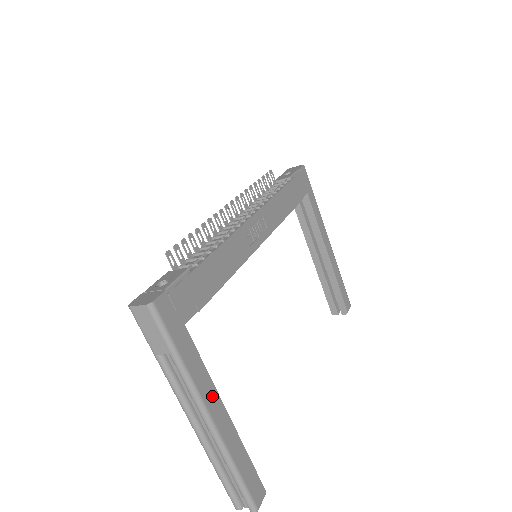
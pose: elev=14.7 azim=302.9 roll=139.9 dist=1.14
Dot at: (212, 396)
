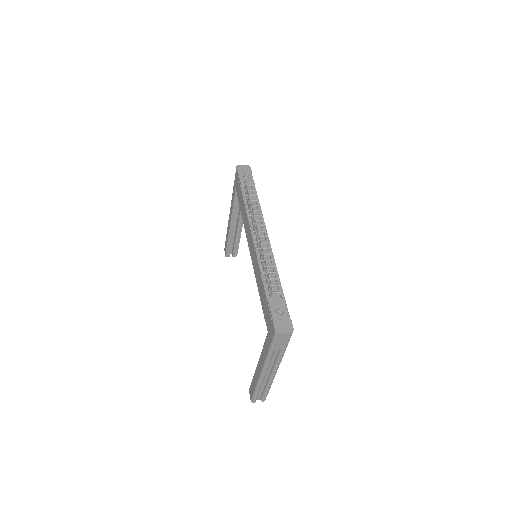
Dot at: occluded
